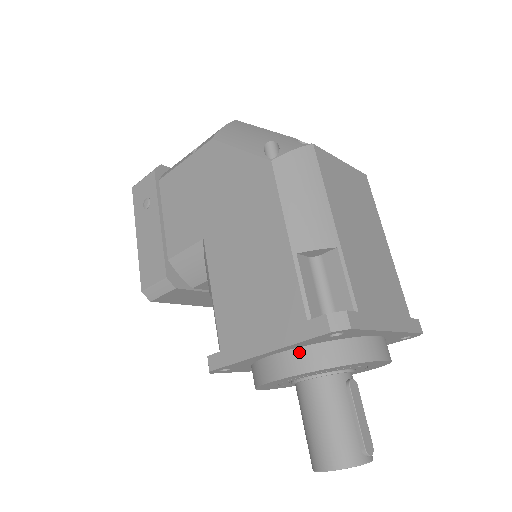
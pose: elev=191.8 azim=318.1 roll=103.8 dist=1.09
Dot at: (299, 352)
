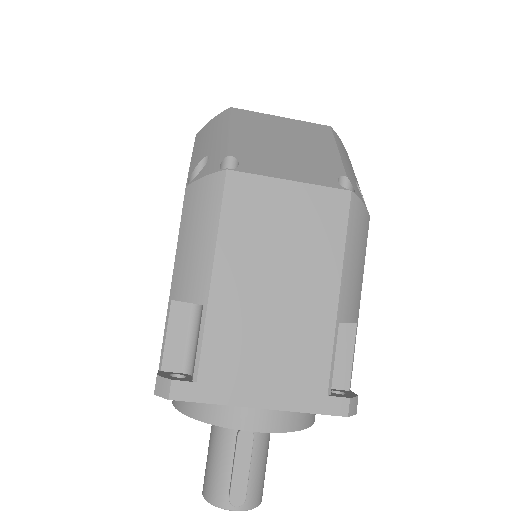
Dot at: occluded
